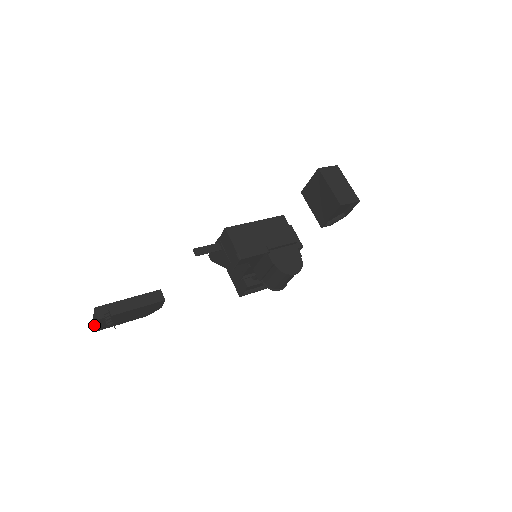
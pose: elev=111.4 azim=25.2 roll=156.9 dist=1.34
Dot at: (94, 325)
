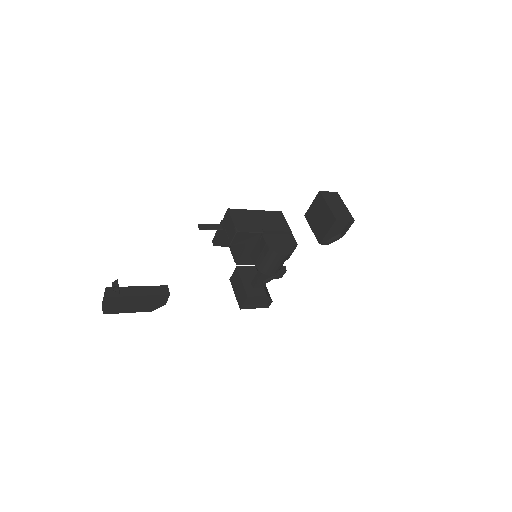
Dot at: (102, 309)
